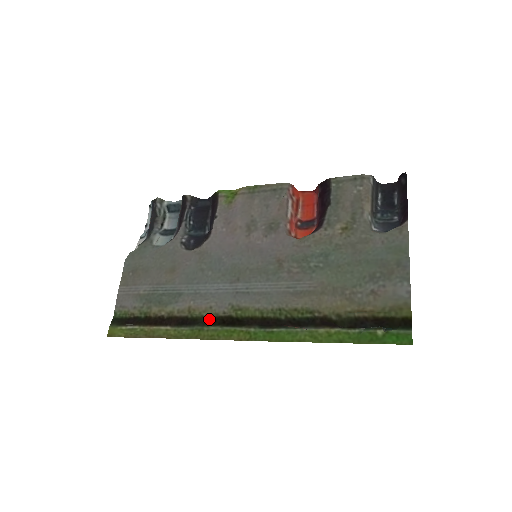
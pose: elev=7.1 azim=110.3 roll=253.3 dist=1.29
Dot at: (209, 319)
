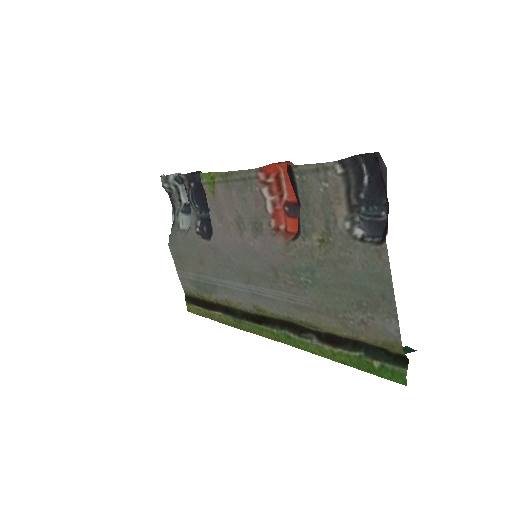
Dot at: (243, 313)
